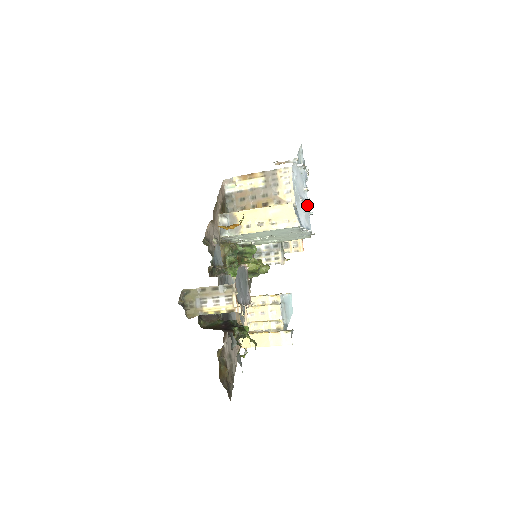
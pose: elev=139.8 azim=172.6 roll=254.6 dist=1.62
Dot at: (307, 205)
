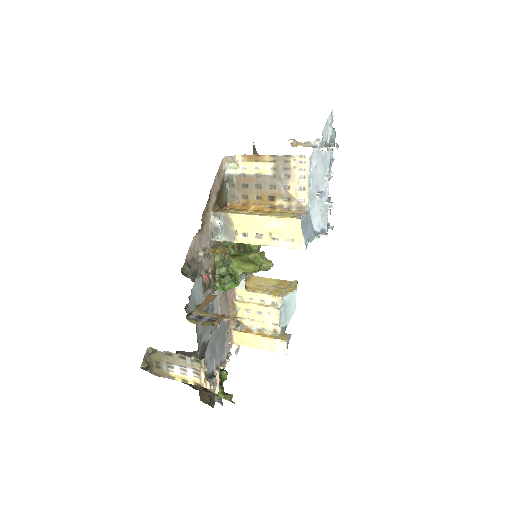
Dot at: (327, 198)
